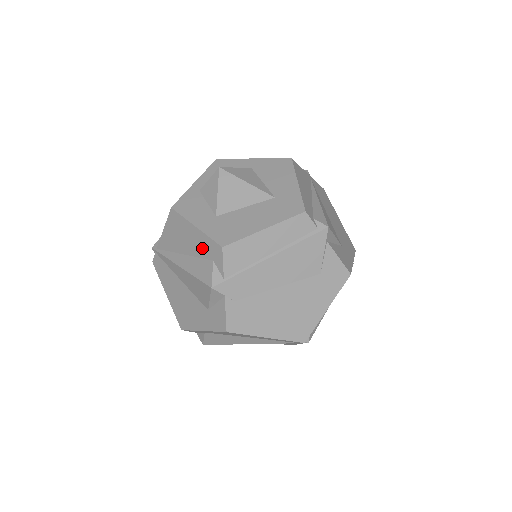
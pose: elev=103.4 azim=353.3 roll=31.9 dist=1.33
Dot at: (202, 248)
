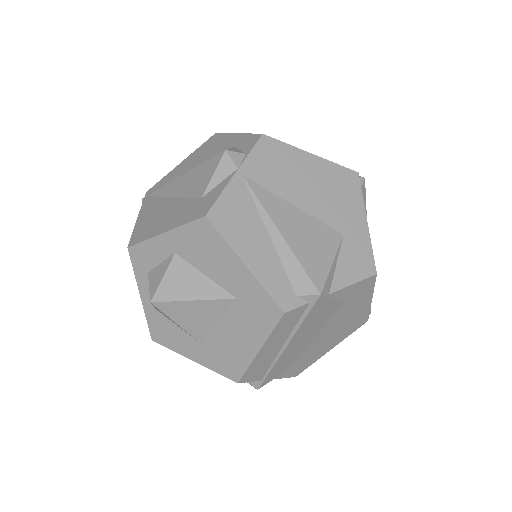
Dot at: occluded
